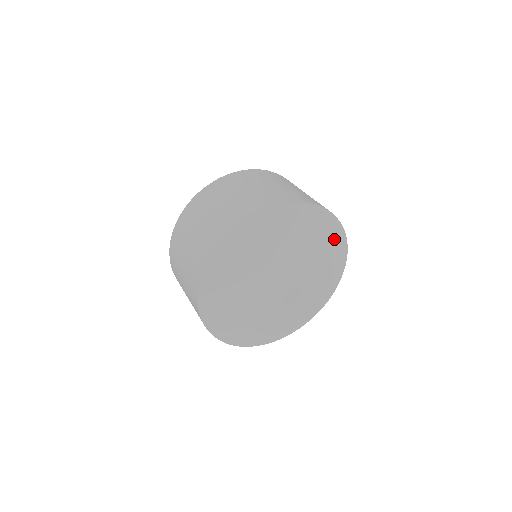
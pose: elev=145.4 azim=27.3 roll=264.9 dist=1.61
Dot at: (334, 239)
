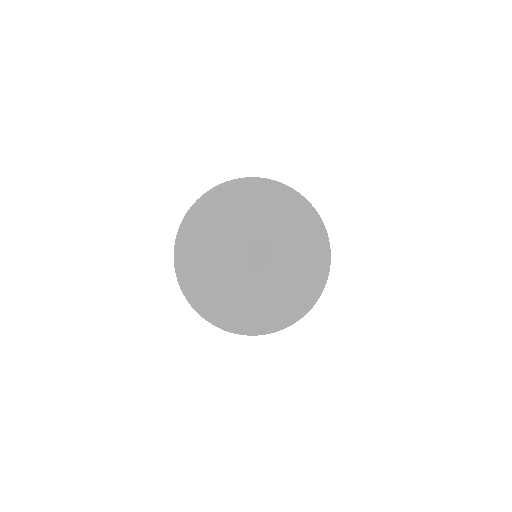
Dot at: (317, 260)
